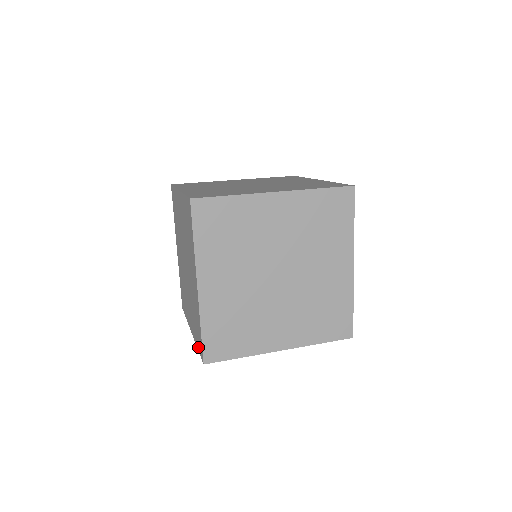
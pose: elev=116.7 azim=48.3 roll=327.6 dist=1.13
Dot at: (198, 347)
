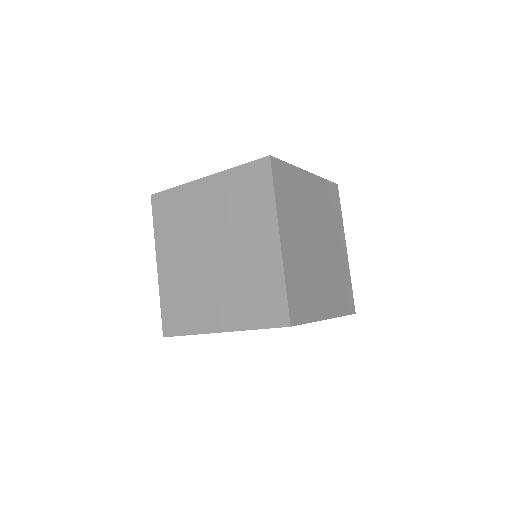
Dot at: occluded
